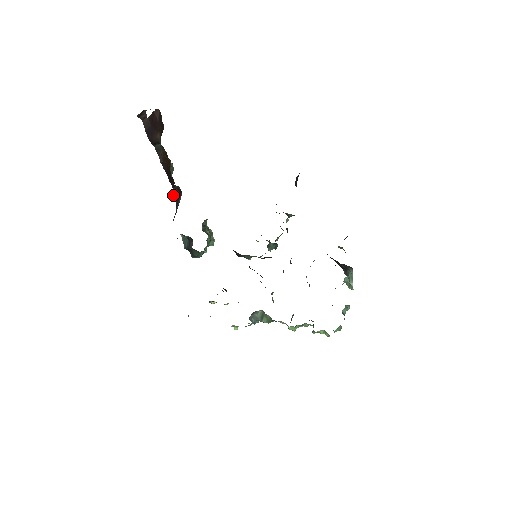
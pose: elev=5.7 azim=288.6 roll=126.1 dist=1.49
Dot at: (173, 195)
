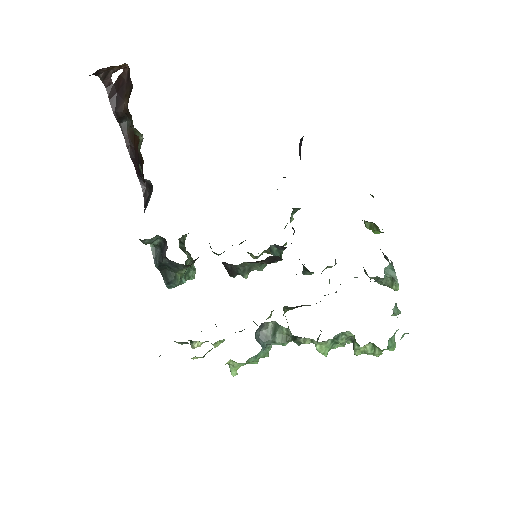
Dot at: occluded
